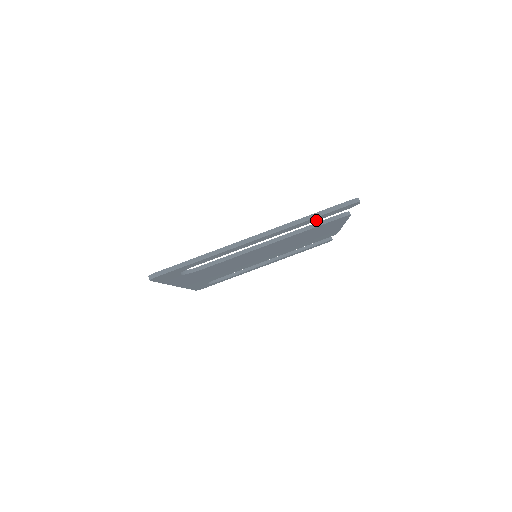
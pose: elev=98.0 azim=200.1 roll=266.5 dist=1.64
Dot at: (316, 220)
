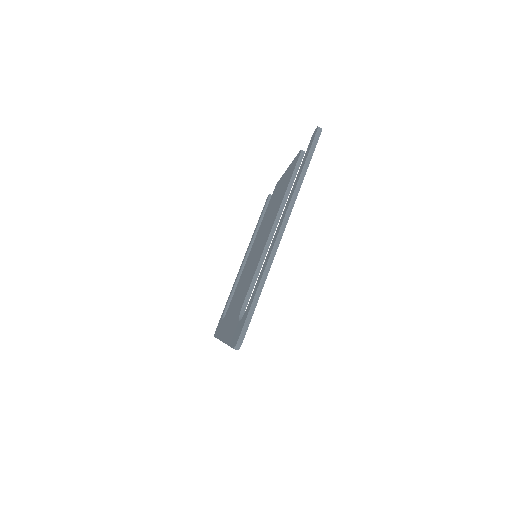
Dot at: occluded
